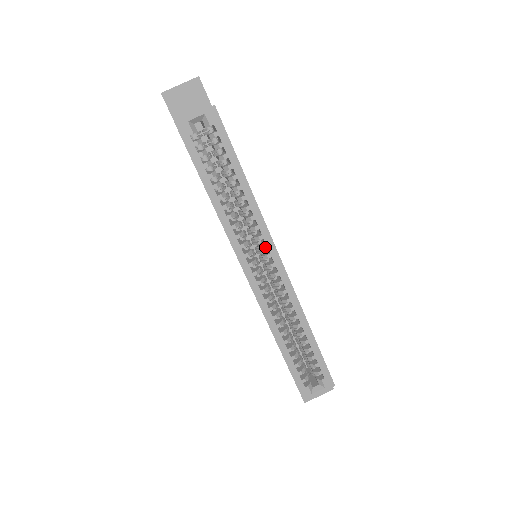
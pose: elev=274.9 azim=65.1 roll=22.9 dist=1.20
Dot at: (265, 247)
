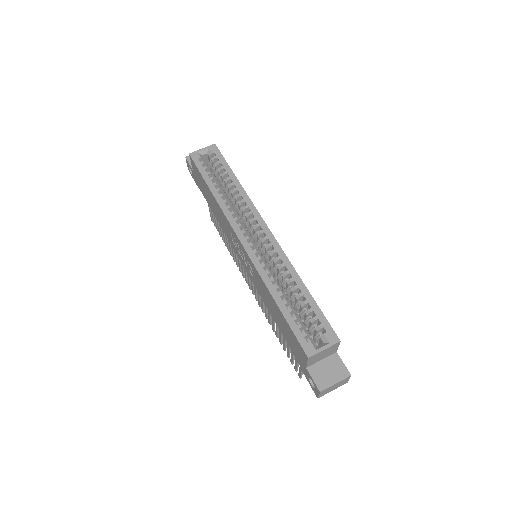
Dot at: (254, 219)
